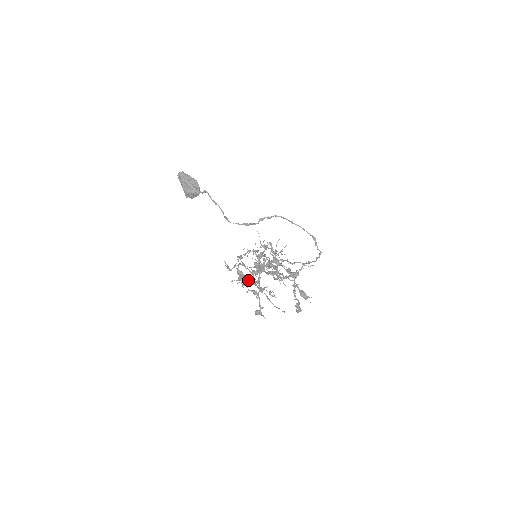
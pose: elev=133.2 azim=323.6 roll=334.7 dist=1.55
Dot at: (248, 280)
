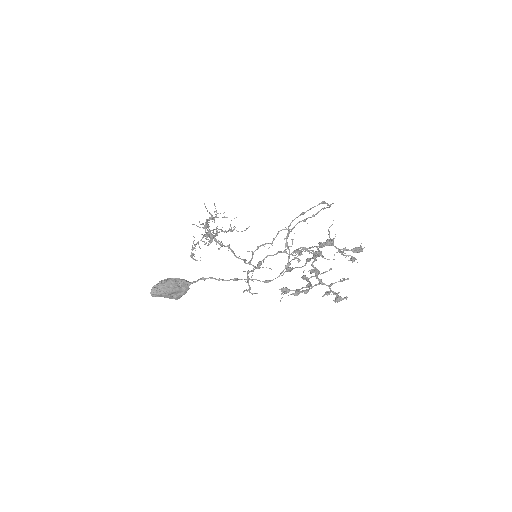
Dot at: (308, 291)
